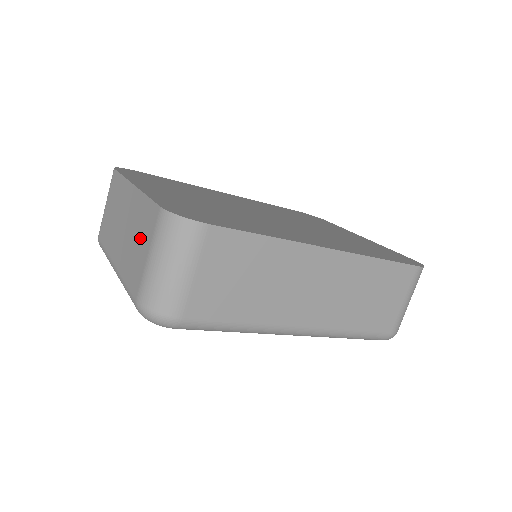
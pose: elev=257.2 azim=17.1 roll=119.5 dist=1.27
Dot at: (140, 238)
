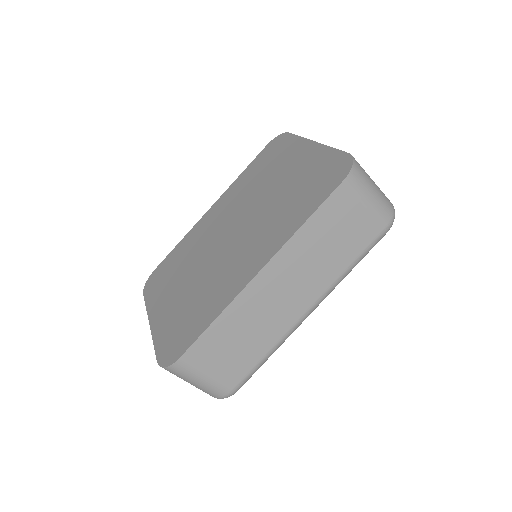
Dot at: occluded
